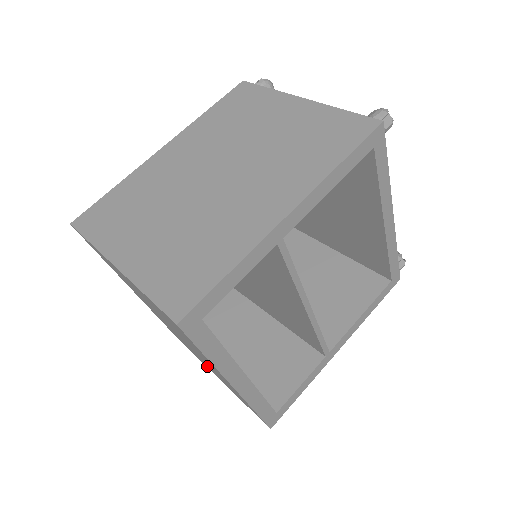
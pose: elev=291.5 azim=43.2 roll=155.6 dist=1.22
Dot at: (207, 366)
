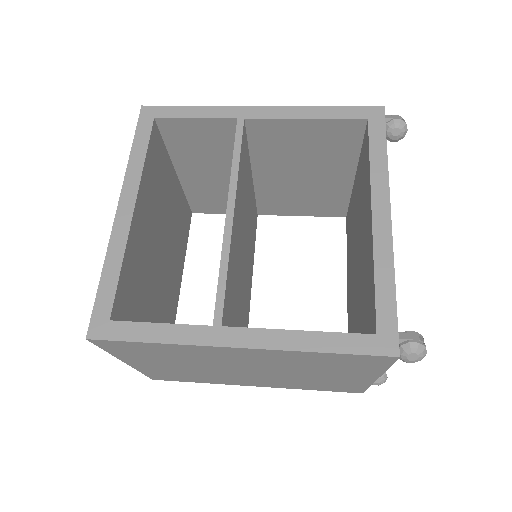
Dot at: occluded
